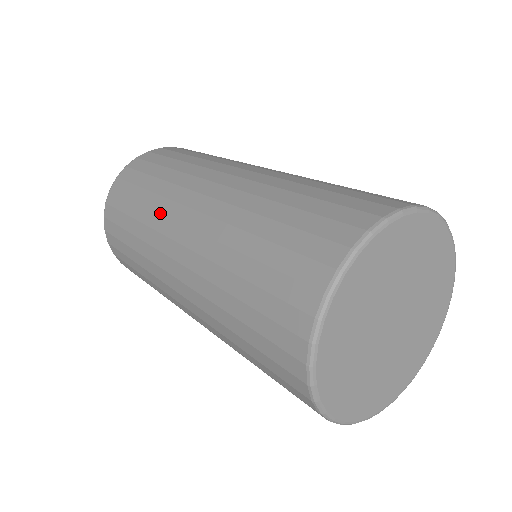
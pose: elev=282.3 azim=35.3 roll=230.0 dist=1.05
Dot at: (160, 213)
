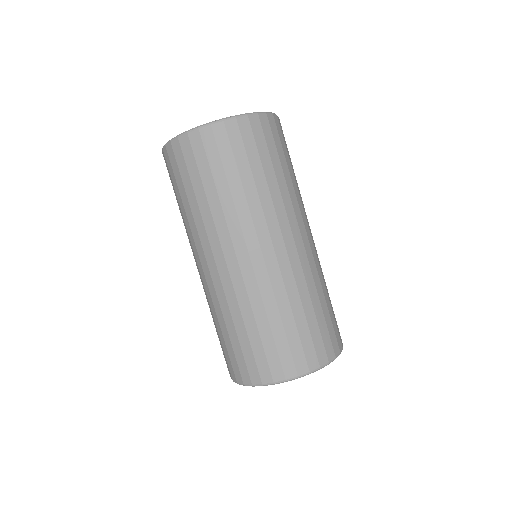
Dot at: (216, 228)
